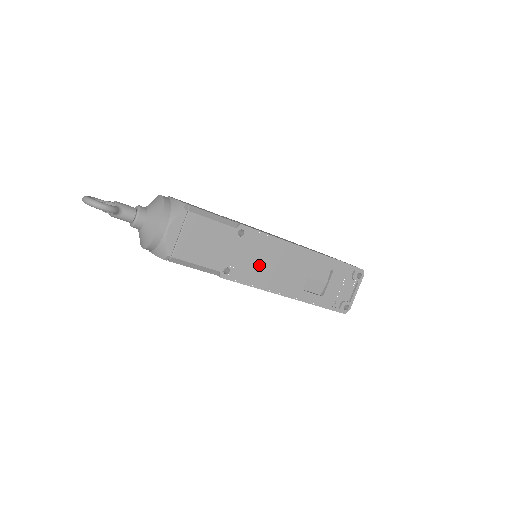
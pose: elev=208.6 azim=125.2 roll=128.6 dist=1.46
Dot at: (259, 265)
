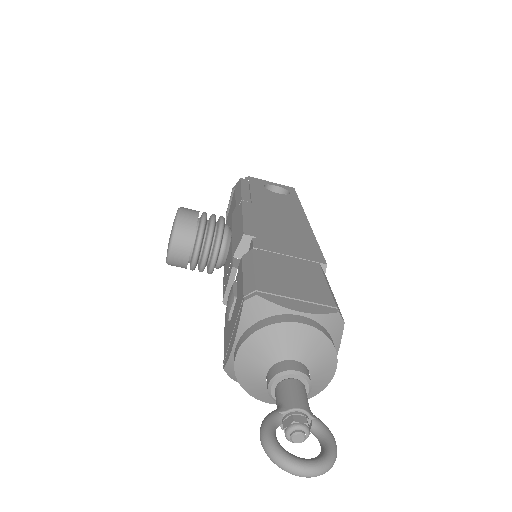
Dot at: occluded
